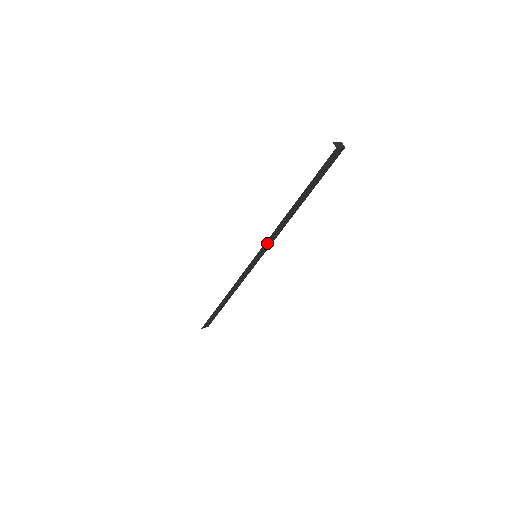
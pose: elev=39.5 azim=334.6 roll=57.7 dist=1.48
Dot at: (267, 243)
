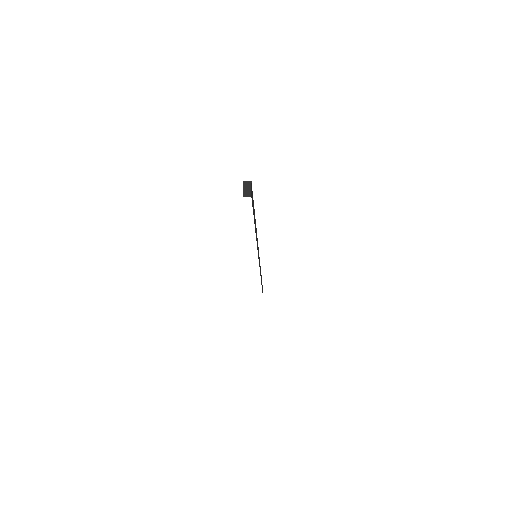
Dot at: occluded
